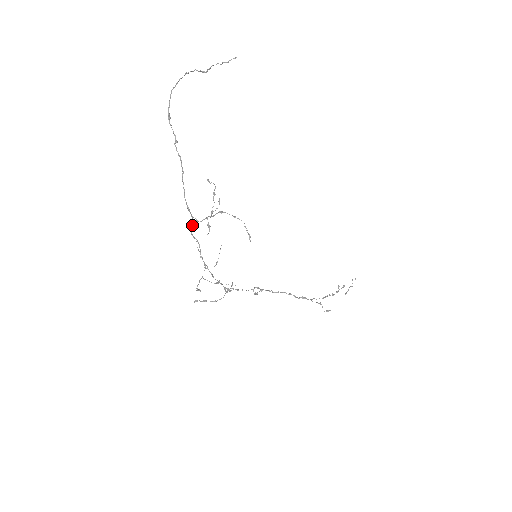
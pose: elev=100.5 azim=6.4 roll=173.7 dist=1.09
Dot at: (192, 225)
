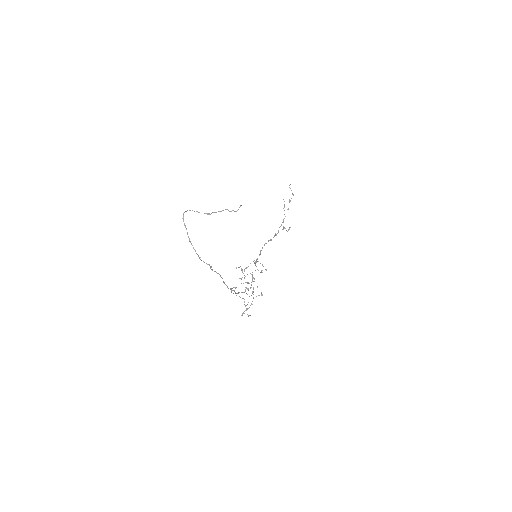
Dot at: occluded
